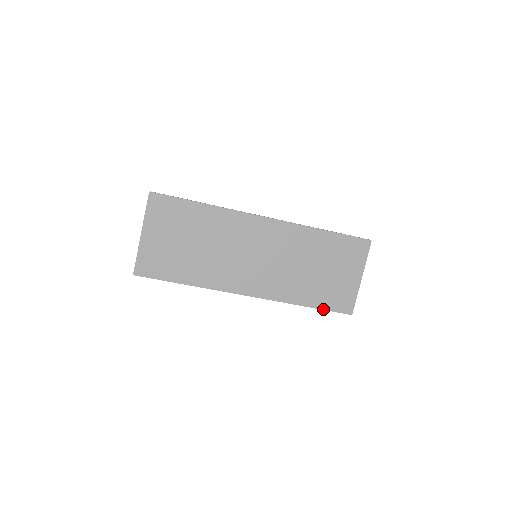
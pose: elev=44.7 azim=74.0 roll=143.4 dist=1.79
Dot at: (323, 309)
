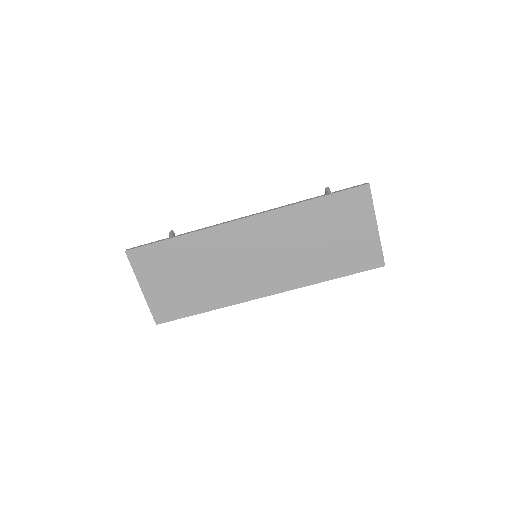
Dot at: (350, 274)
